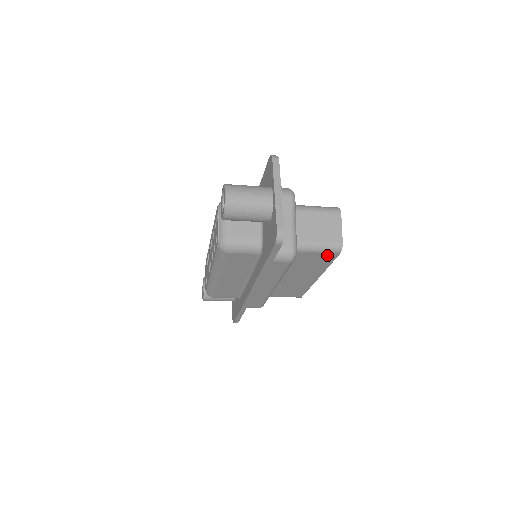
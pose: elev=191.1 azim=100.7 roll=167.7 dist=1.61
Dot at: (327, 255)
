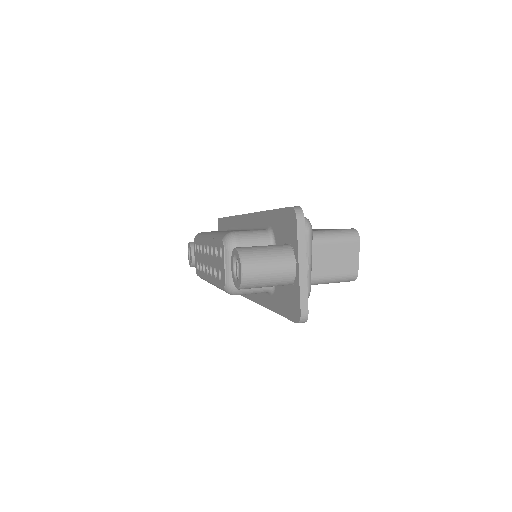
Dot at: occluded
